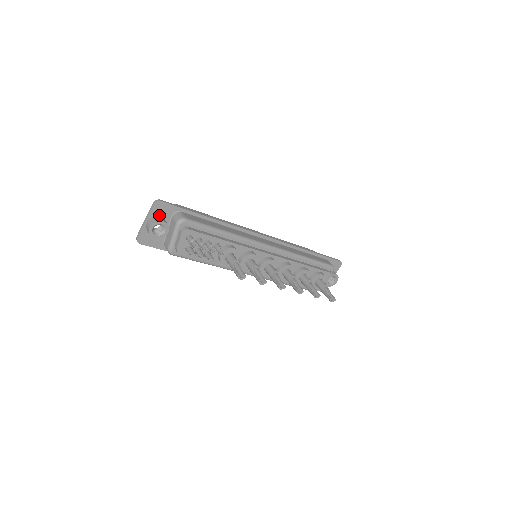
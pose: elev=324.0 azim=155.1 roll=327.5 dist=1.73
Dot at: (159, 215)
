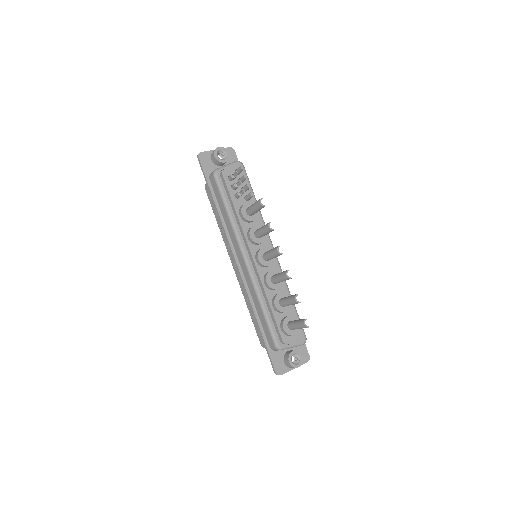
Dot at: occluded
